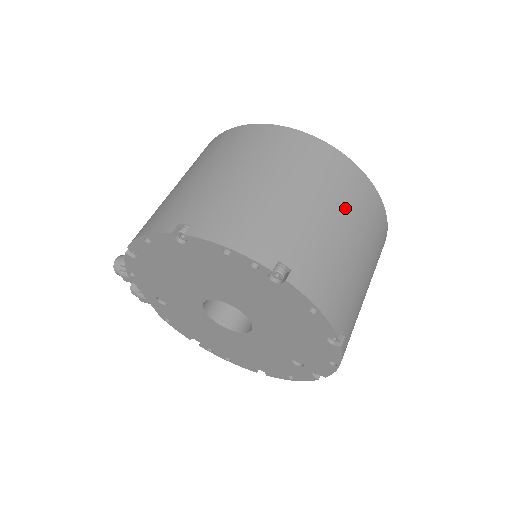
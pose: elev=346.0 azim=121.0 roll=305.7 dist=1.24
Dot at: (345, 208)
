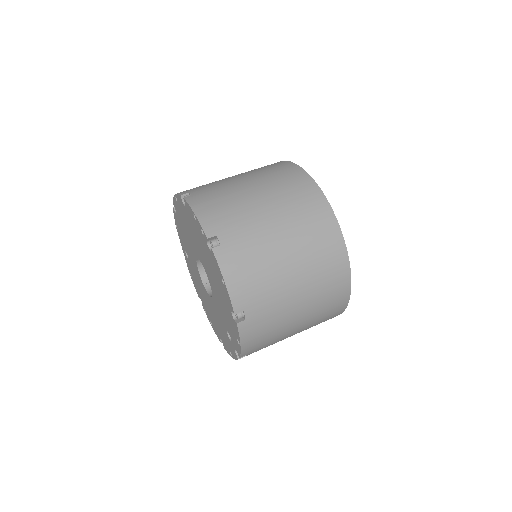
Dot at: (299, 236)
